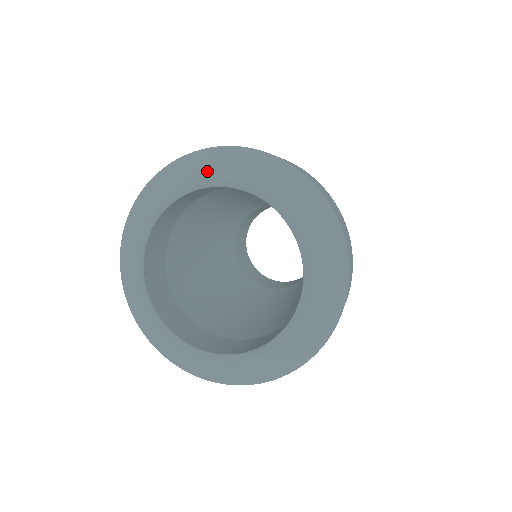
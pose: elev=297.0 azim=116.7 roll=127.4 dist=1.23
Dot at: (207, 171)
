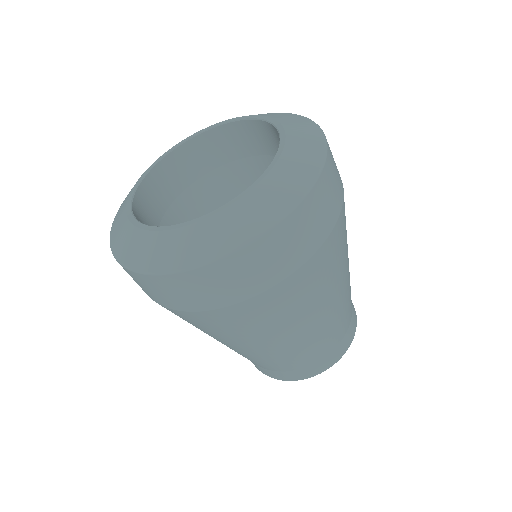
Dot at: occluded
